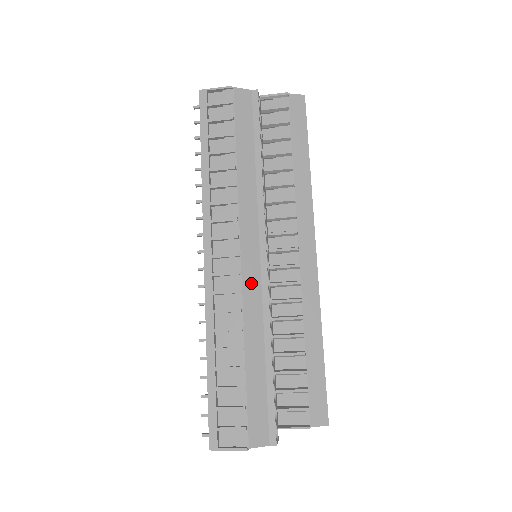
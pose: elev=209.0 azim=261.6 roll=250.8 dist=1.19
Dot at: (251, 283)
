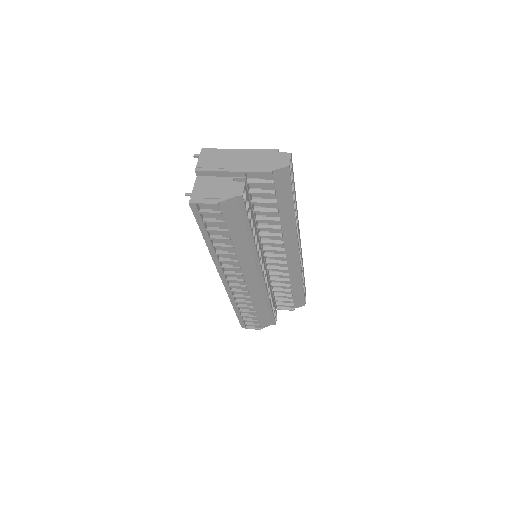
Dot at: (254, 287)
